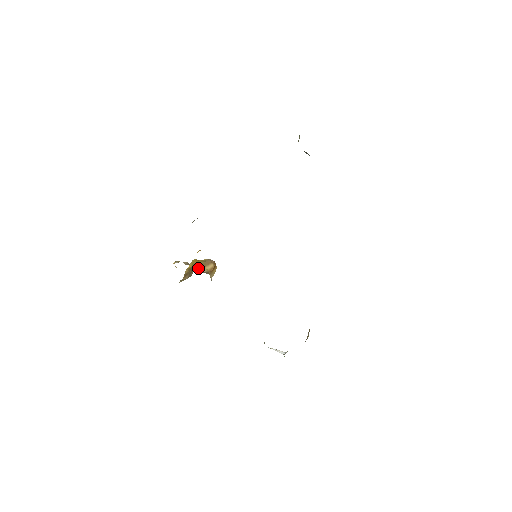
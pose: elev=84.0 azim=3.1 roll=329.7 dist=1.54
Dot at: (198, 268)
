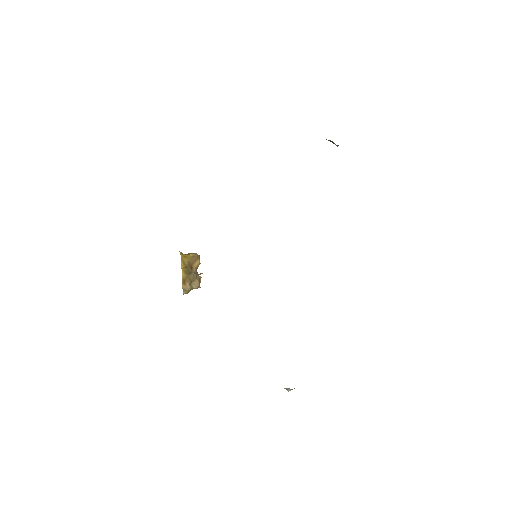
Dot at: (189, 268)
